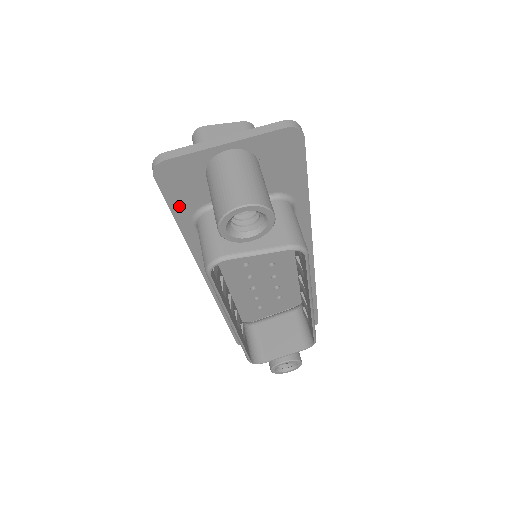
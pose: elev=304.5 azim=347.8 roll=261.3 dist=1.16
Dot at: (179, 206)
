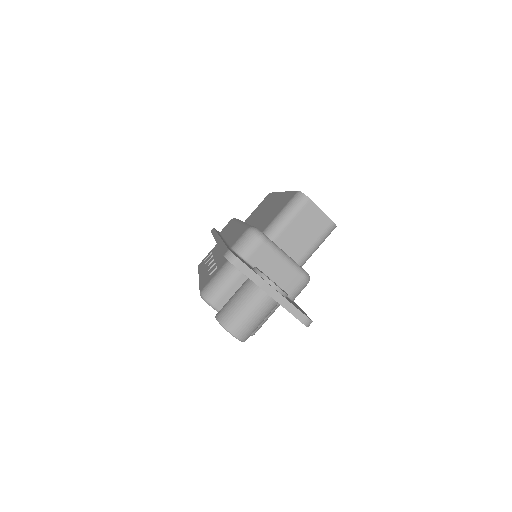
Dot at: occluded
